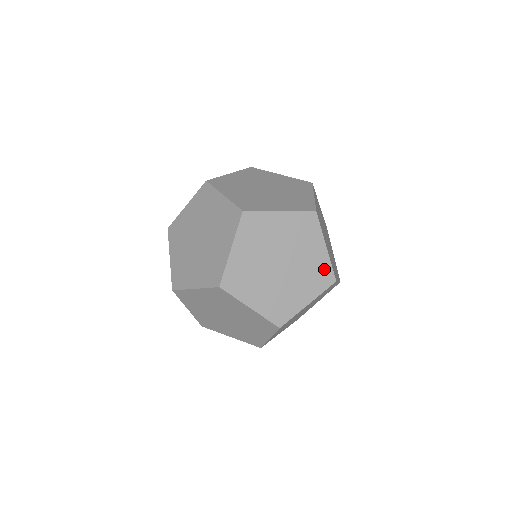
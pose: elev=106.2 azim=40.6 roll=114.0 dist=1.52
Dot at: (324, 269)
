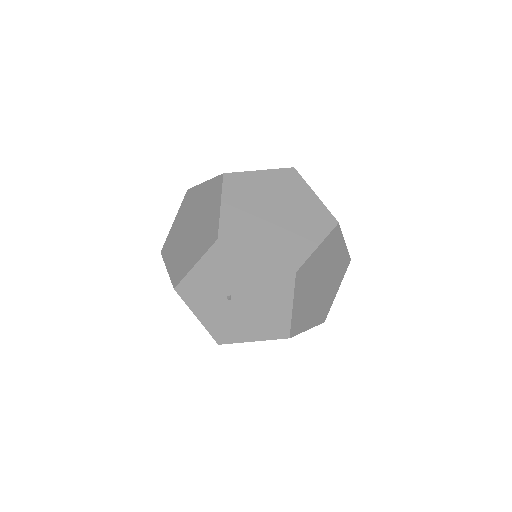
Dot at: occluded
